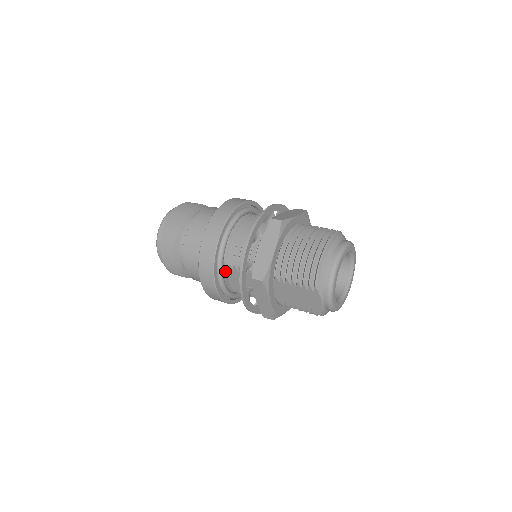
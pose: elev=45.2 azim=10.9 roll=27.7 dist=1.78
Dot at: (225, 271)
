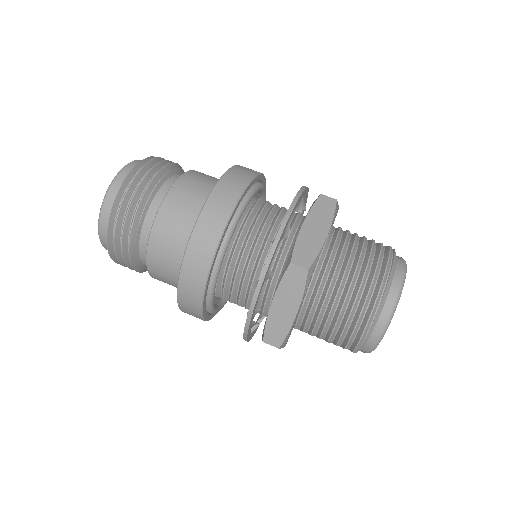
Dot at: occluded
